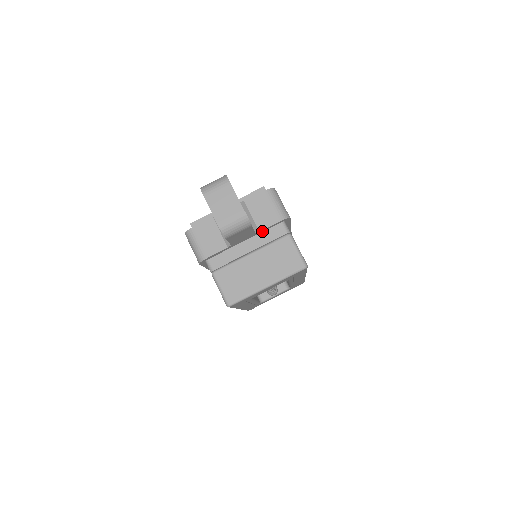
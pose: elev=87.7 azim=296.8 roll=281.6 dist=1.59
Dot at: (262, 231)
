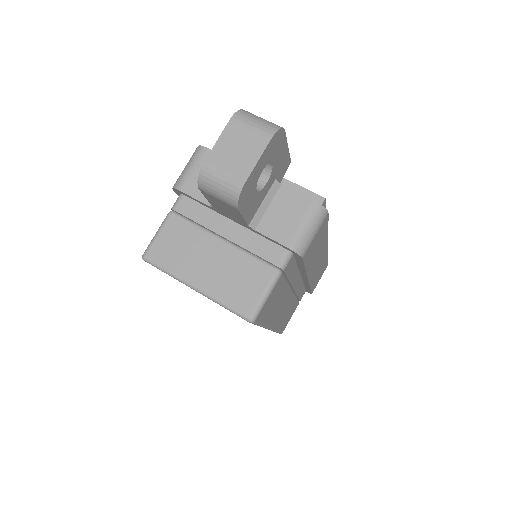
Dot at: (260, 234)
